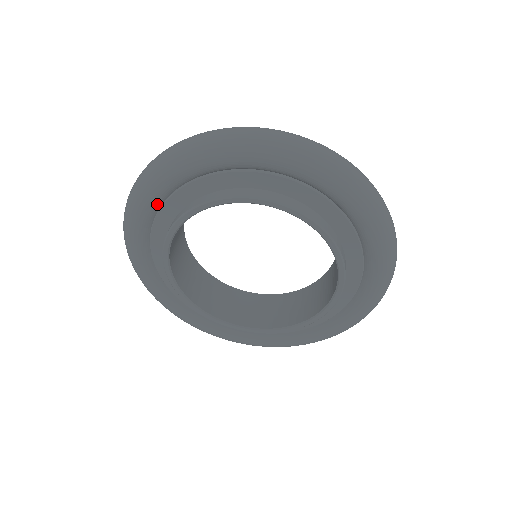
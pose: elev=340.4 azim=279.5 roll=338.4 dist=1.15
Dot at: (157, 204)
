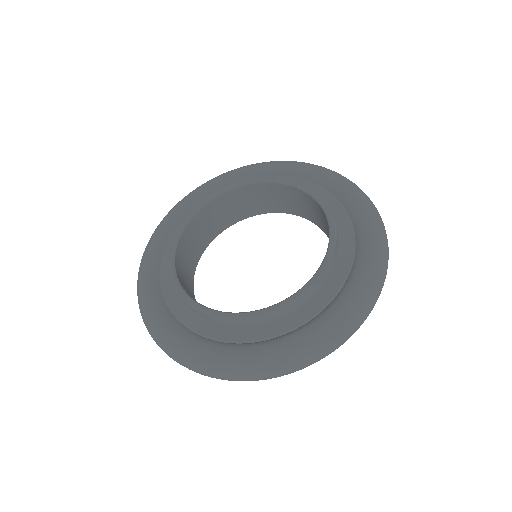
Dot at: occluded
